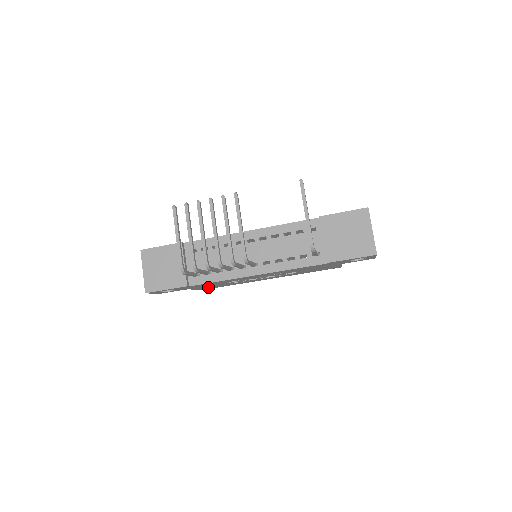
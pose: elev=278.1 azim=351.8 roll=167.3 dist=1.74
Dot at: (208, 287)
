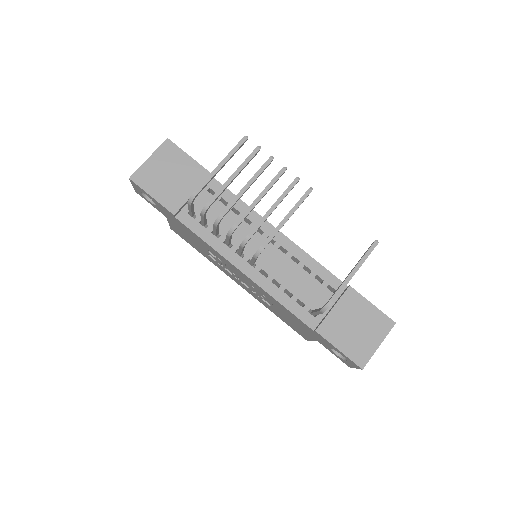
Dot at: (183, 234)
